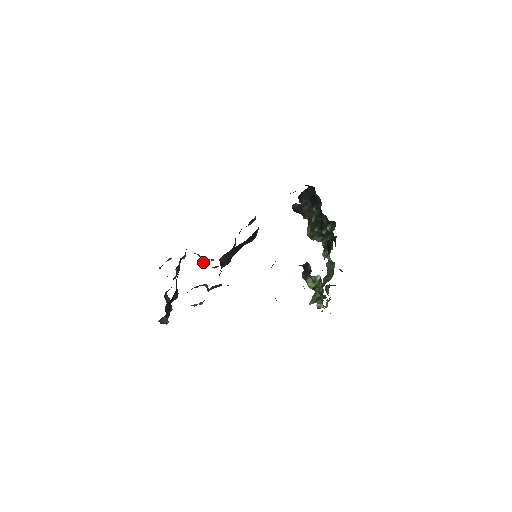
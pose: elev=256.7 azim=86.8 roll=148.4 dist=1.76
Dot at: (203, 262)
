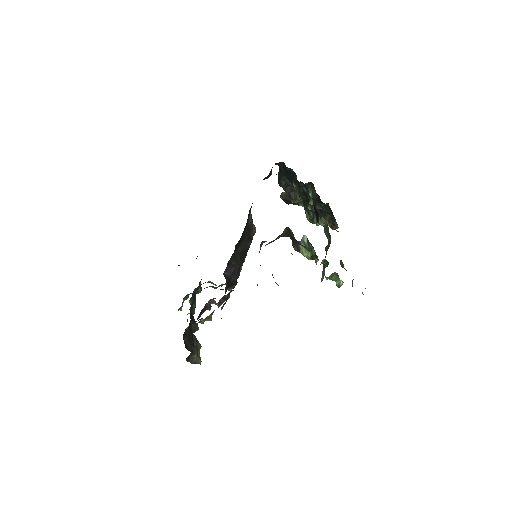
Dot at: (215, 287)
